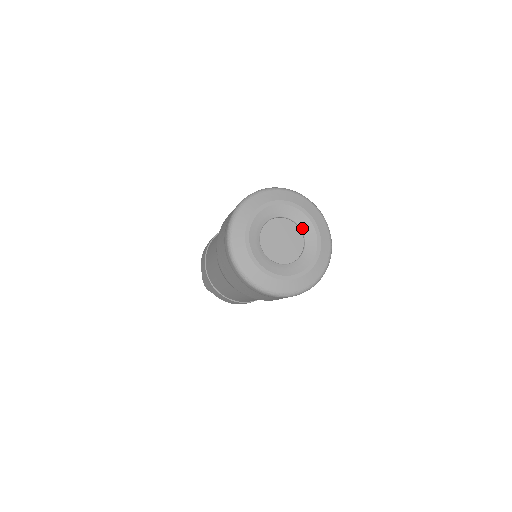
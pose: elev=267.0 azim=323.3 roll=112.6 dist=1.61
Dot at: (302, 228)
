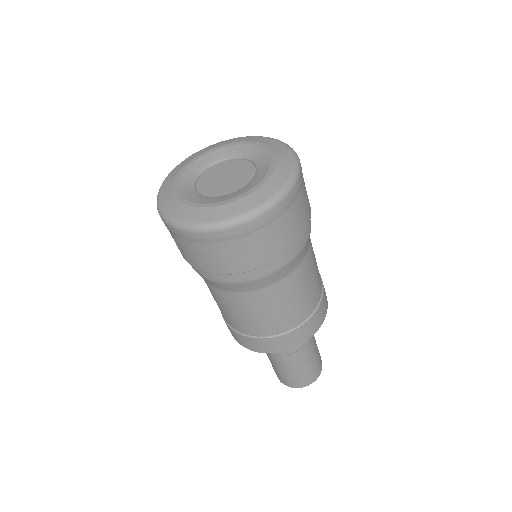
Dot at: (257, 172)
